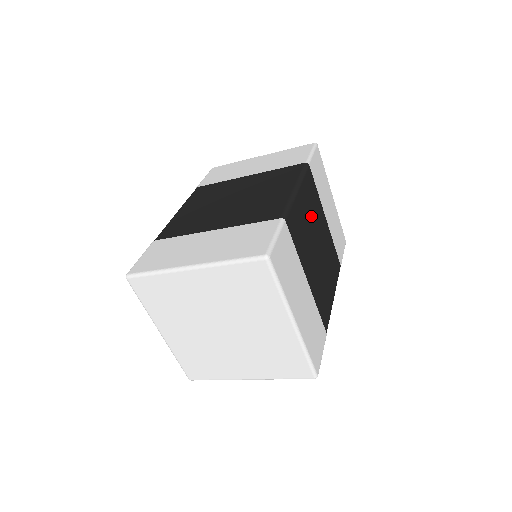
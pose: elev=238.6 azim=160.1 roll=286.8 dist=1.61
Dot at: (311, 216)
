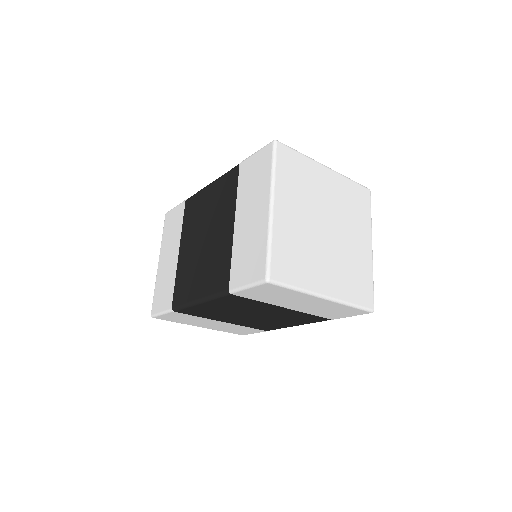
Dot at: occluded
